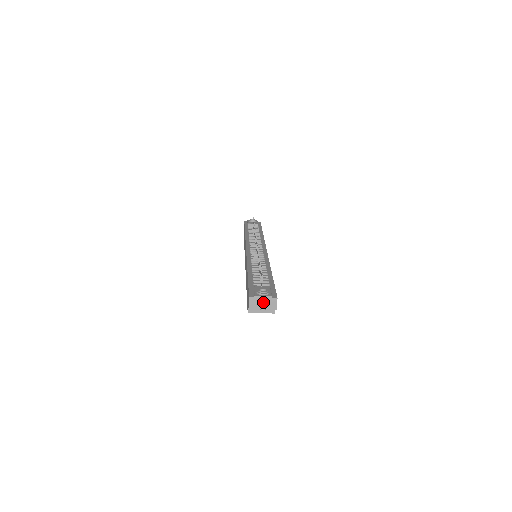
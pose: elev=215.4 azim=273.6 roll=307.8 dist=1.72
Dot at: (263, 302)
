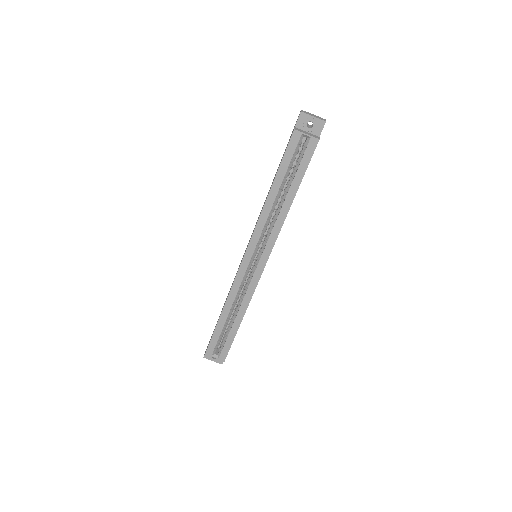
Dot at: (313, 115)
